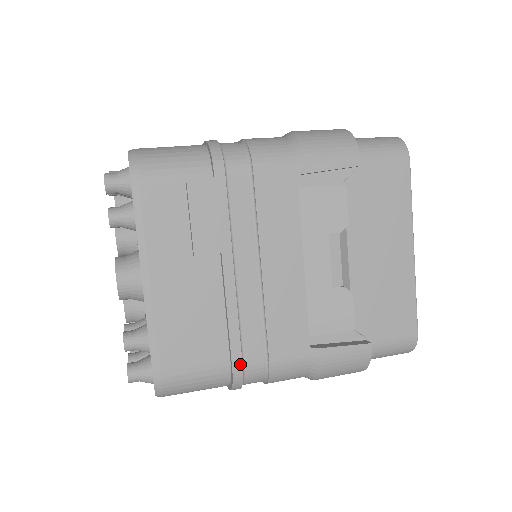
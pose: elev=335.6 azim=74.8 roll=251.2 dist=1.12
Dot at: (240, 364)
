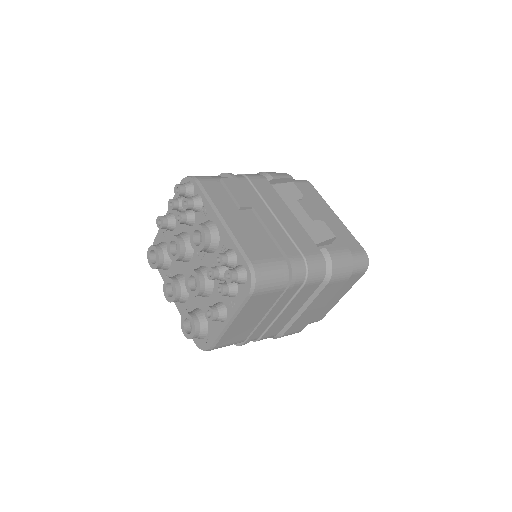
Dot at: (290, 255)
